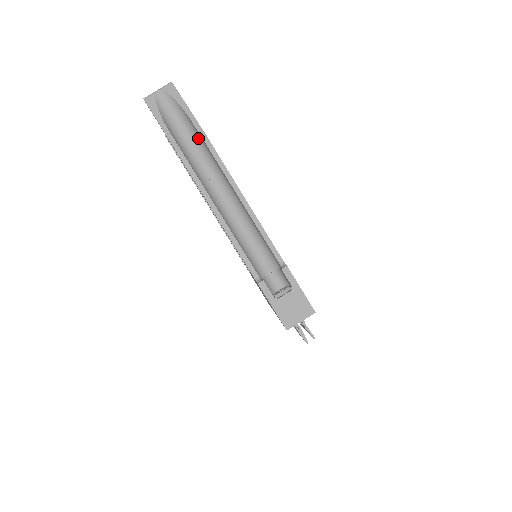
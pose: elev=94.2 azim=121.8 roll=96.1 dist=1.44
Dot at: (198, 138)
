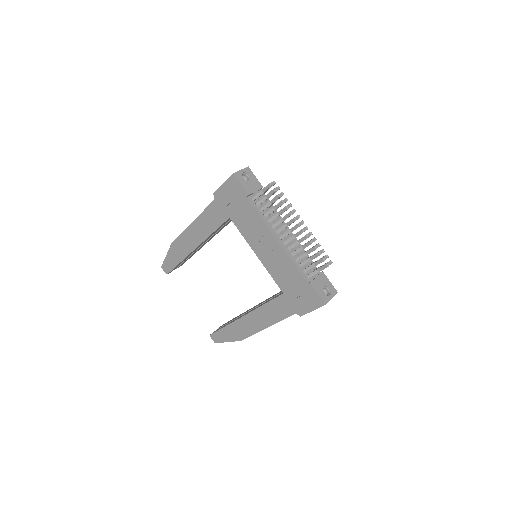
Dot at: occluded
